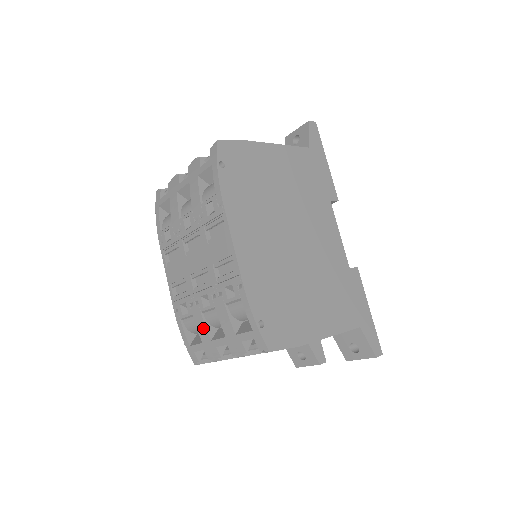
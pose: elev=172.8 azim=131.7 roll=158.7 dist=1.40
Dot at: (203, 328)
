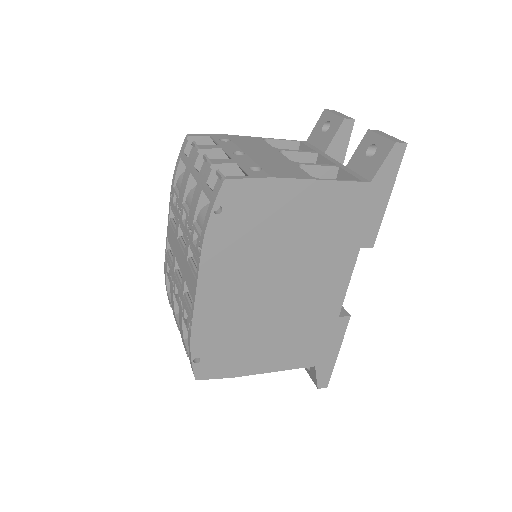
Dot at: (173, 302)
